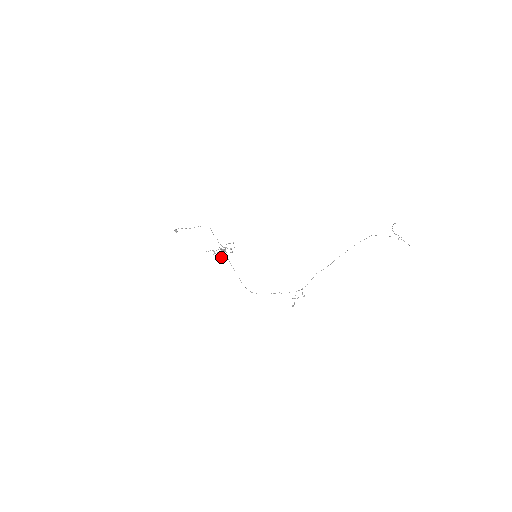
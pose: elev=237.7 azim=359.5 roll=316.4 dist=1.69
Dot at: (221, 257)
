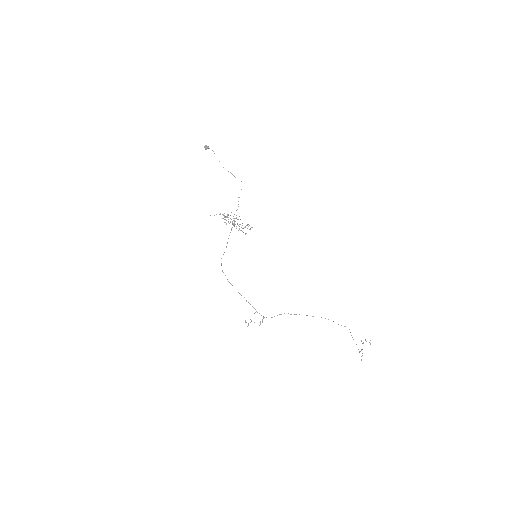
Dot at: (225, 217)
